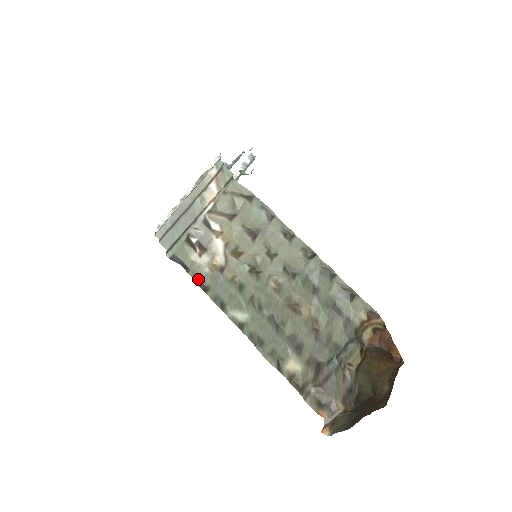
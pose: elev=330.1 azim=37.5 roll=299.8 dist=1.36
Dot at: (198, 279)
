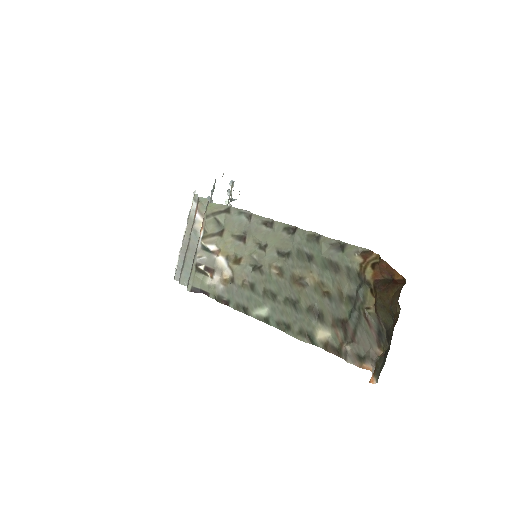
Dot at: (218, 298)
